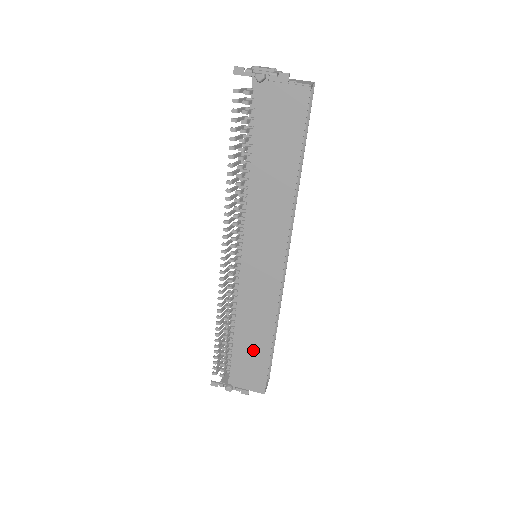
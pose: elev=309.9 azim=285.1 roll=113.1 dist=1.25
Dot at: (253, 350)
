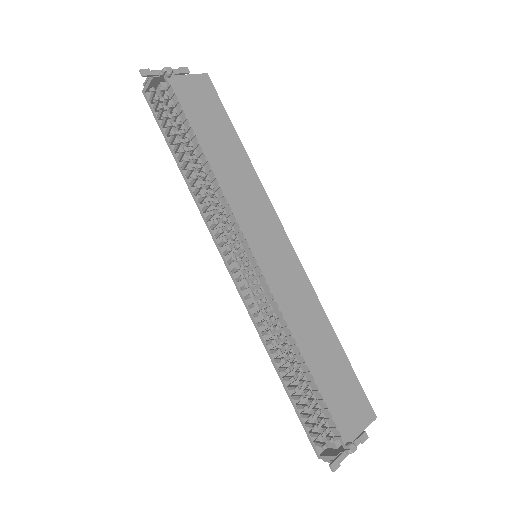
Dot at: (331, 364)
